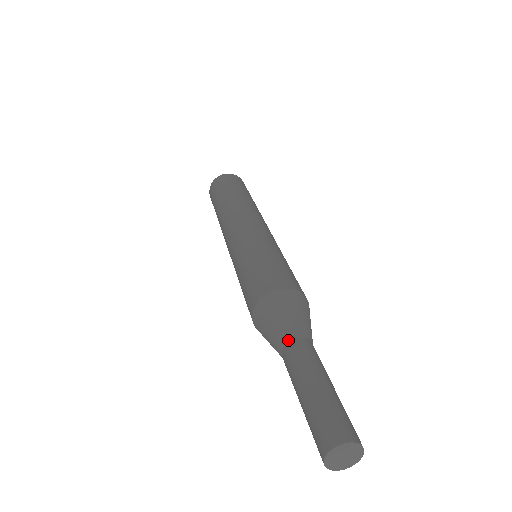
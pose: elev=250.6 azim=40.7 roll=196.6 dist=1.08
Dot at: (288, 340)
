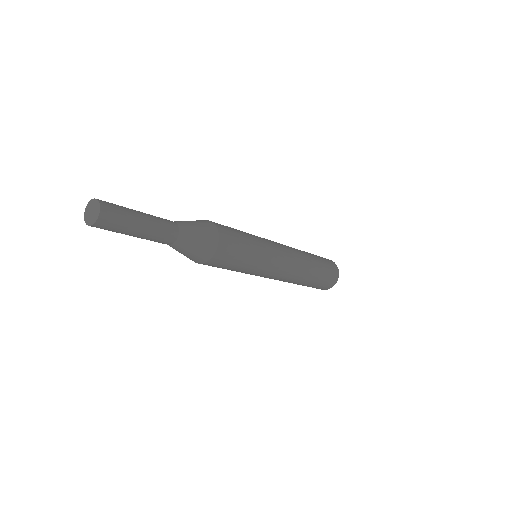
Dot at: occluded
